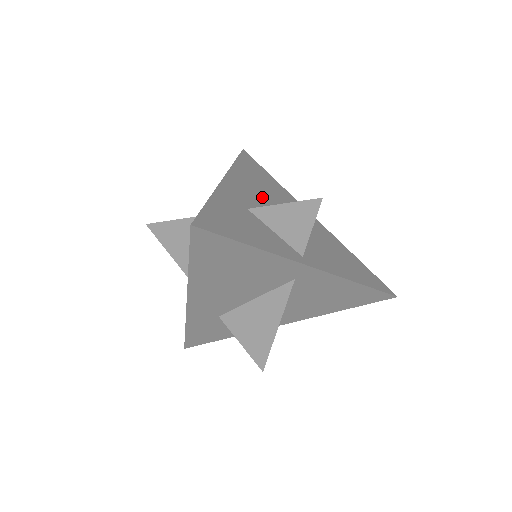
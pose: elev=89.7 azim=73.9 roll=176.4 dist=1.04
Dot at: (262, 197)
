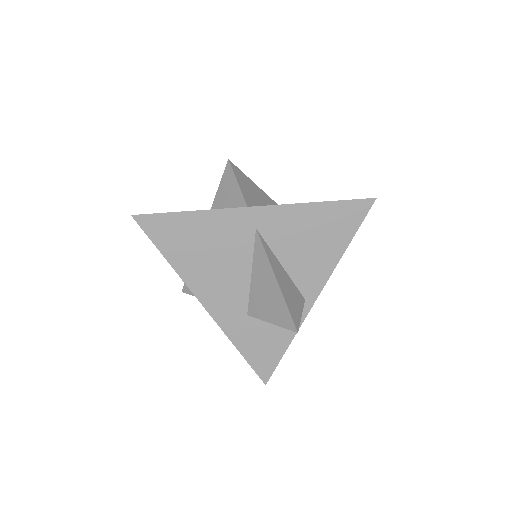
Dot at: (228, 276)
